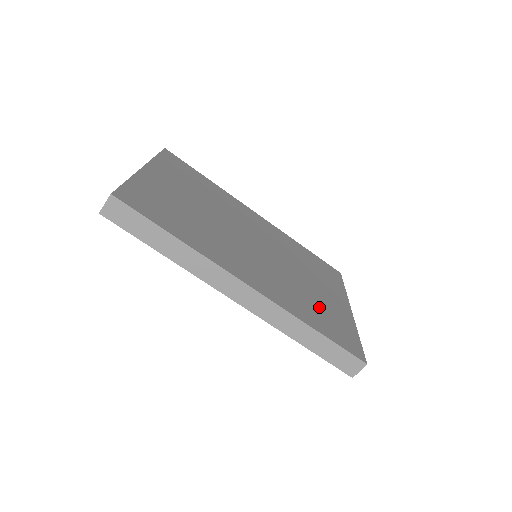
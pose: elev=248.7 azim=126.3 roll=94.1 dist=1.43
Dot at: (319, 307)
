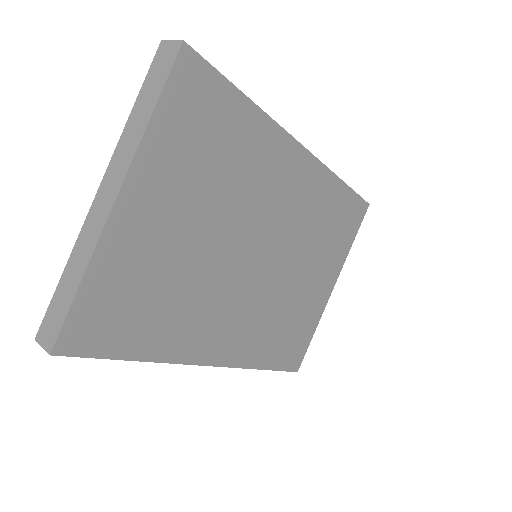
Dot at: (290, 322)
